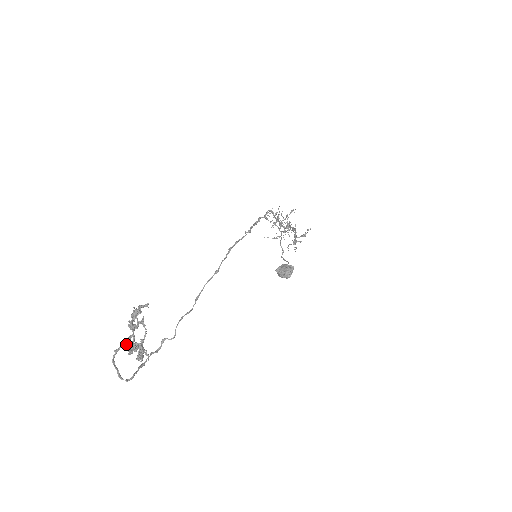
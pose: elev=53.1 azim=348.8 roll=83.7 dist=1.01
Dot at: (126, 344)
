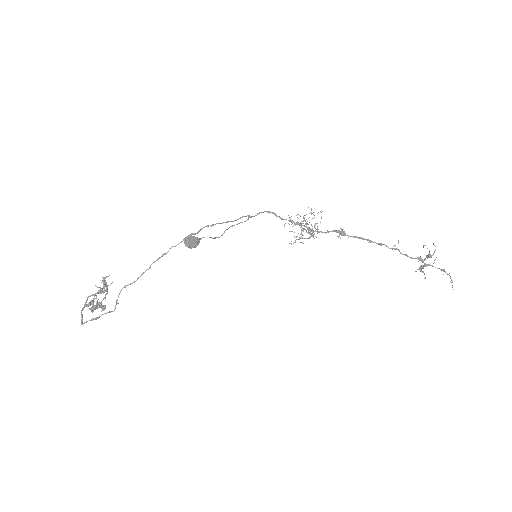
Dot at: (103, 307)
